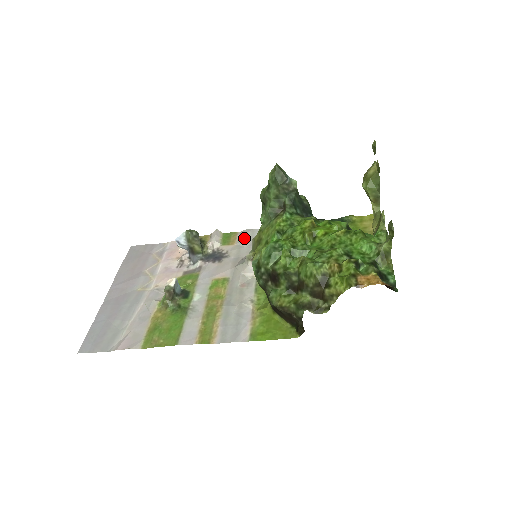
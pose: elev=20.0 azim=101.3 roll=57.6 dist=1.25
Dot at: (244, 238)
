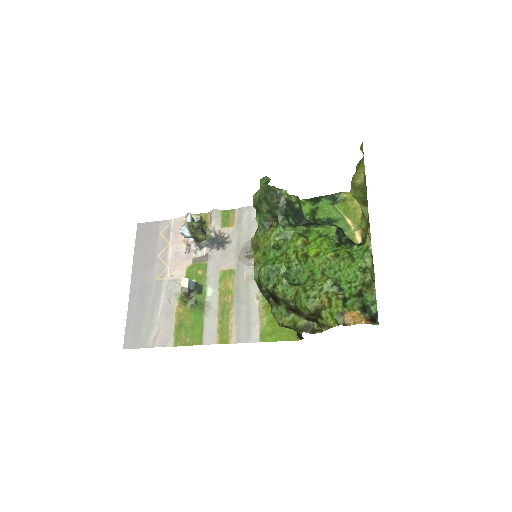
Dot at: (242, 220)
